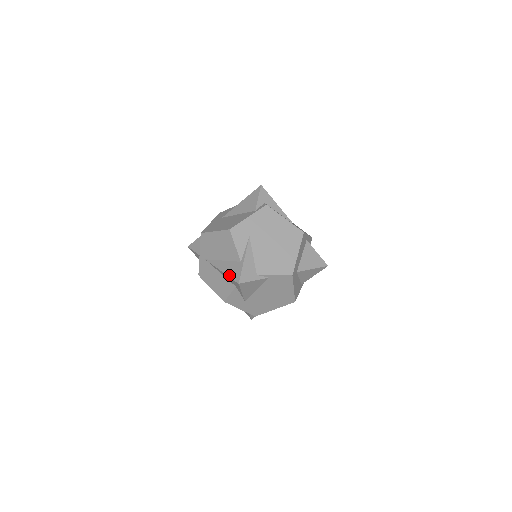
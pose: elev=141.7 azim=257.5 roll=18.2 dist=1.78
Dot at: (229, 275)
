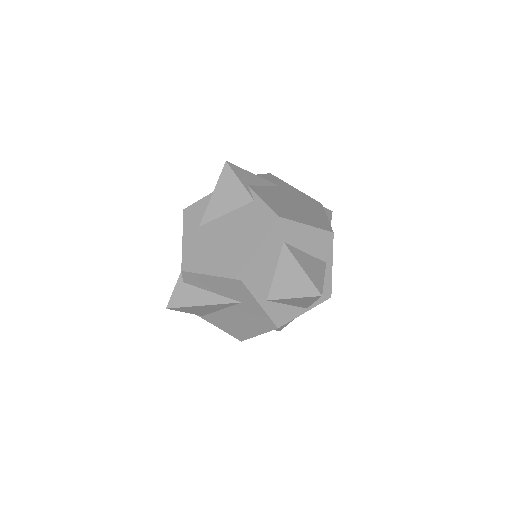
Dot at: occluded
